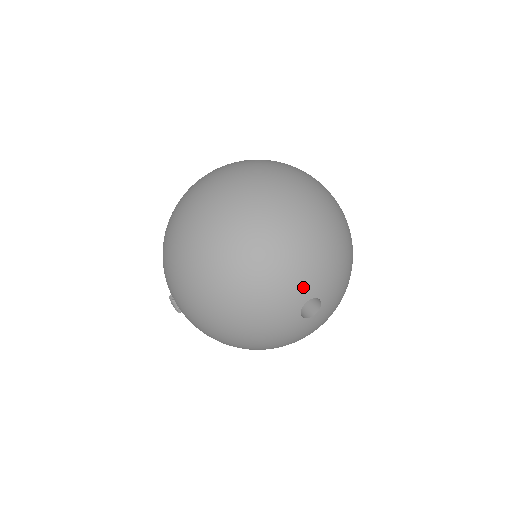
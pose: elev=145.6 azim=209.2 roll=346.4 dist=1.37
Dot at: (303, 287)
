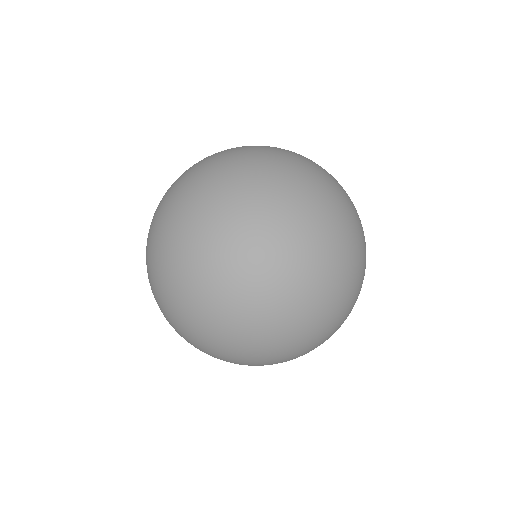
Dot at: occluded
